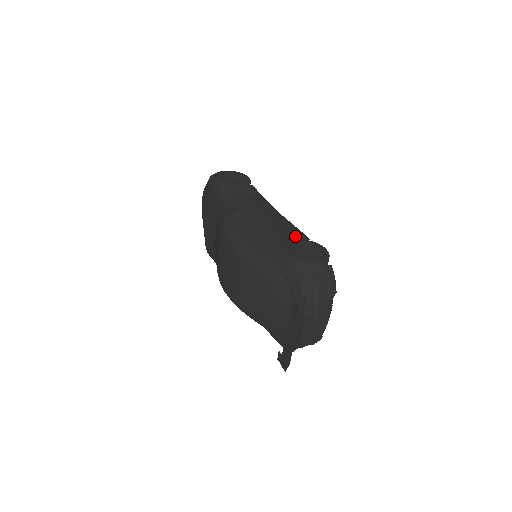
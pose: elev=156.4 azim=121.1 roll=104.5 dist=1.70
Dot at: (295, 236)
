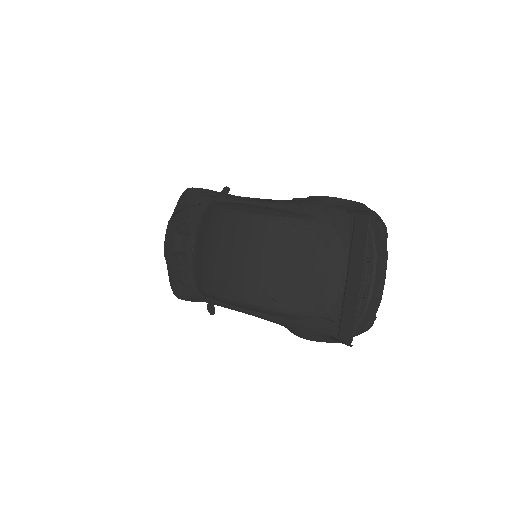
Dot at: occluded
